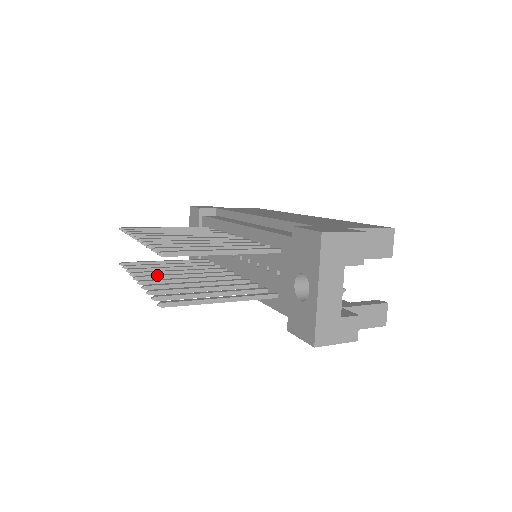
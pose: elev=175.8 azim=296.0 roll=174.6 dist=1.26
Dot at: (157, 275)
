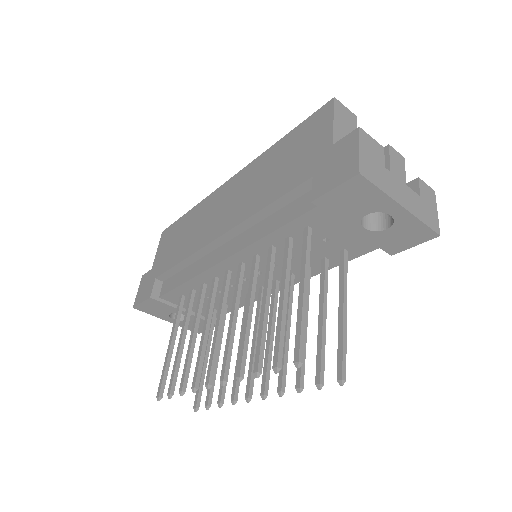
Dot at: (250, 373)
